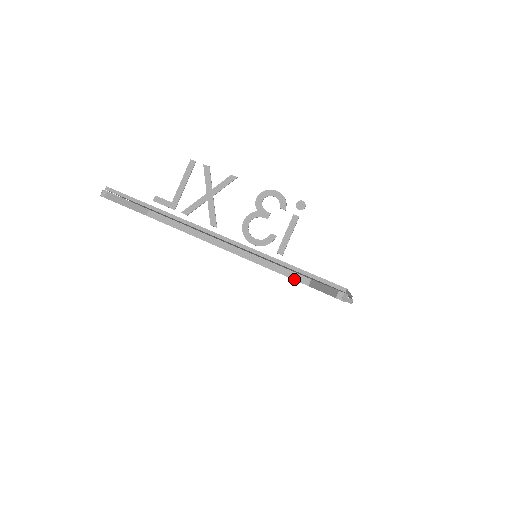
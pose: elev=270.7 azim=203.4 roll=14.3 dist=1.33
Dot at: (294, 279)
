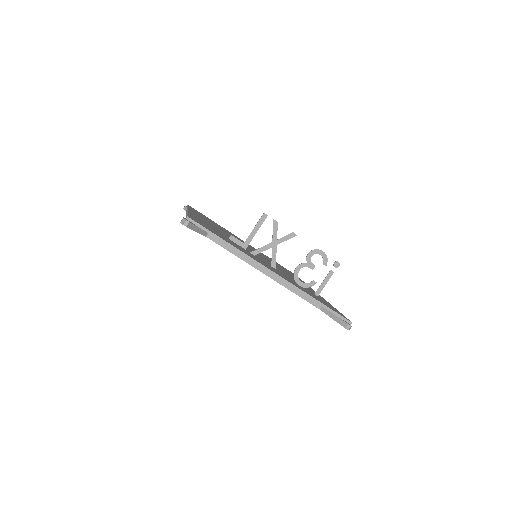
Dot at: (311, 303)
